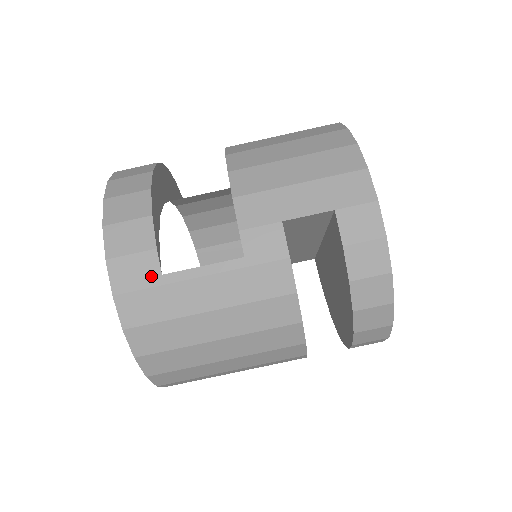
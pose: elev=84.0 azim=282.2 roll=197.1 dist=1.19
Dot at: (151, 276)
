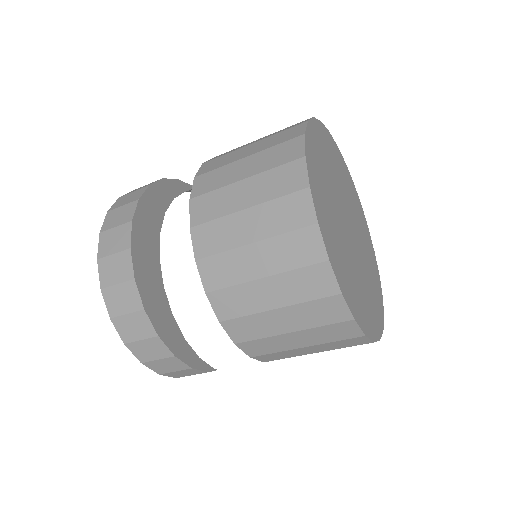
Dot at: occluded
